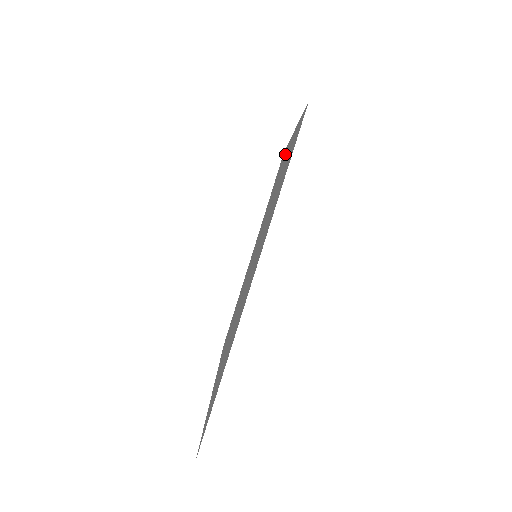
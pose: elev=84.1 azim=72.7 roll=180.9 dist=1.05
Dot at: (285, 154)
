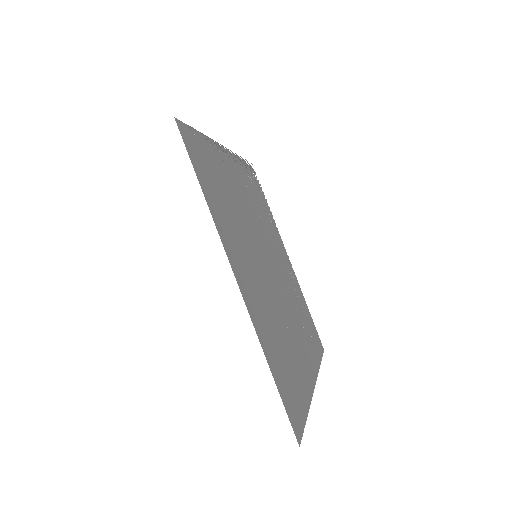
Dot at: (237, 166)
